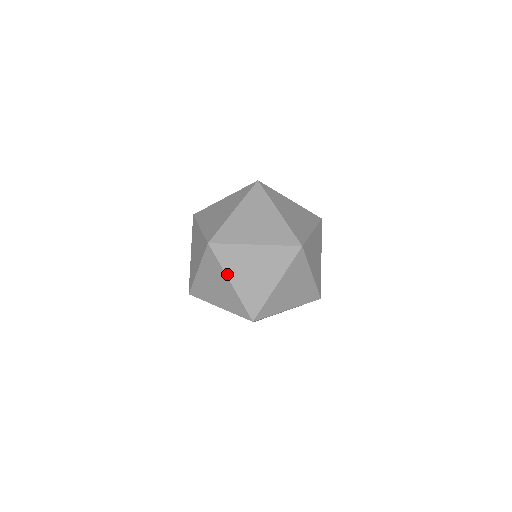
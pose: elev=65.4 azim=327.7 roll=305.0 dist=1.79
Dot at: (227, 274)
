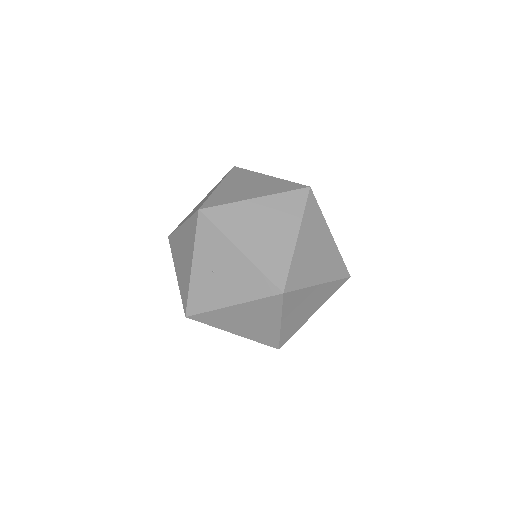
Dot at: (232, 240)
